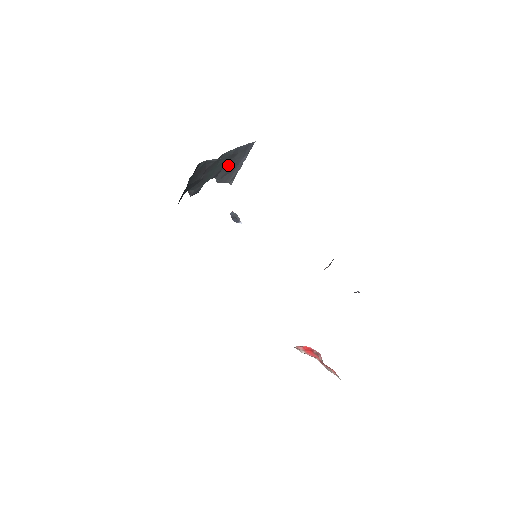
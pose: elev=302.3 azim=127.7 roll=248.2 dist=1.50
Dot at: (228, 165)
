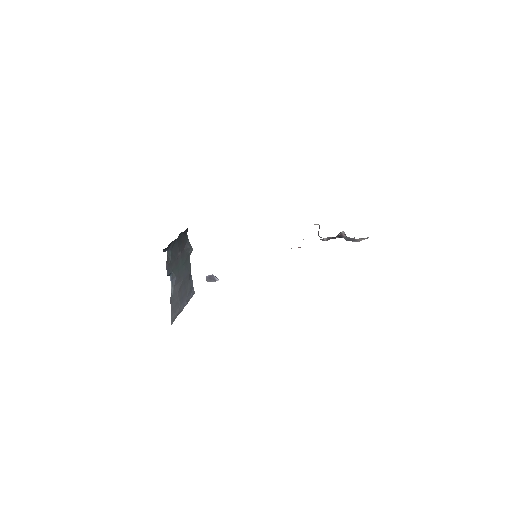
Dot at: (182, 286)
